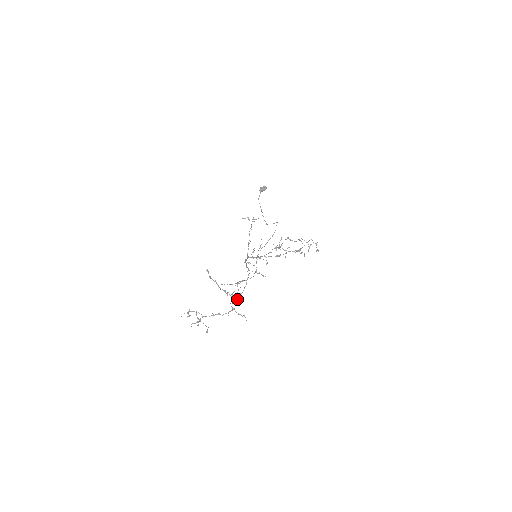
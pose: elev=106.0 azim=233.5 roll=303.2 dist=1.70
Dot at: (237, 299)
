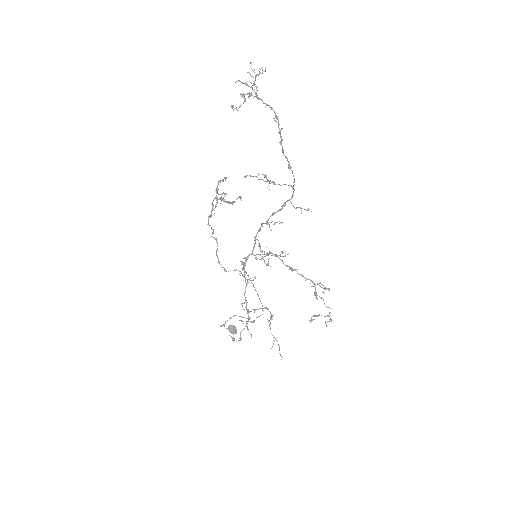
Dot at: (286, 158)
